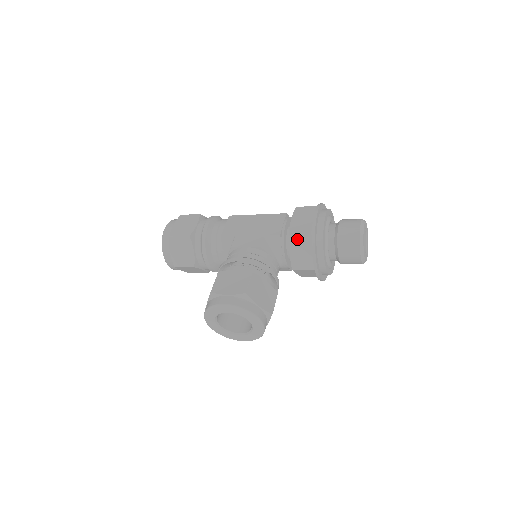
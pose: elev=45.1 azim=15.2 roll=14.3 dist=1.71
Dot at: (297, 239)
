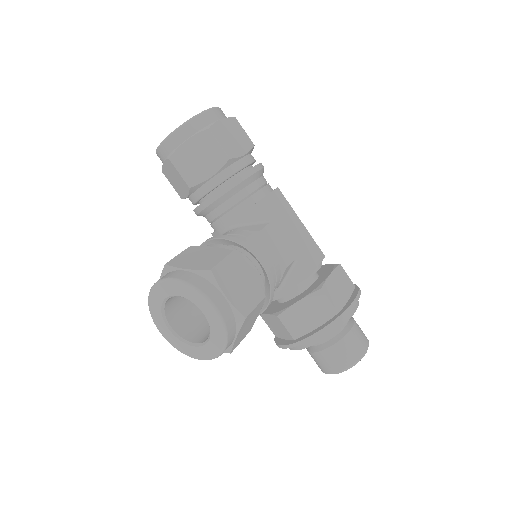
Dot at: (320, 302)
